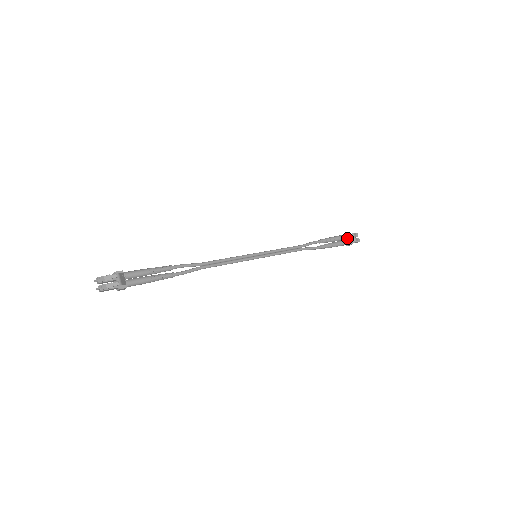
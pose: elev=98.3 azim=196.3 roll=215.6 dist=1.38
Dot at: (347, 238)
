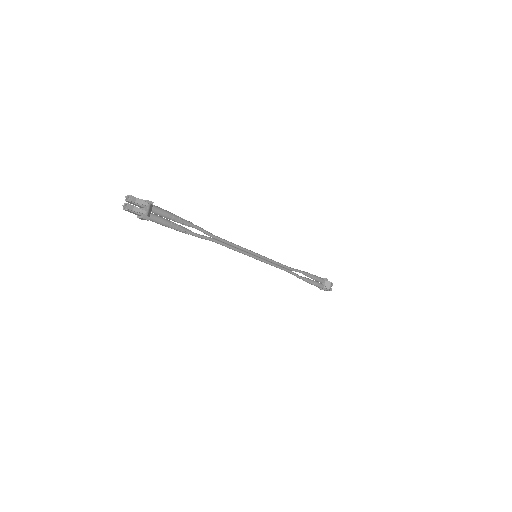
Dot at: (324, 283)
